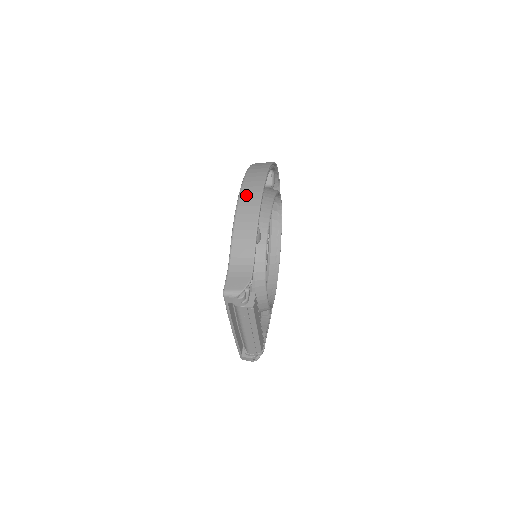
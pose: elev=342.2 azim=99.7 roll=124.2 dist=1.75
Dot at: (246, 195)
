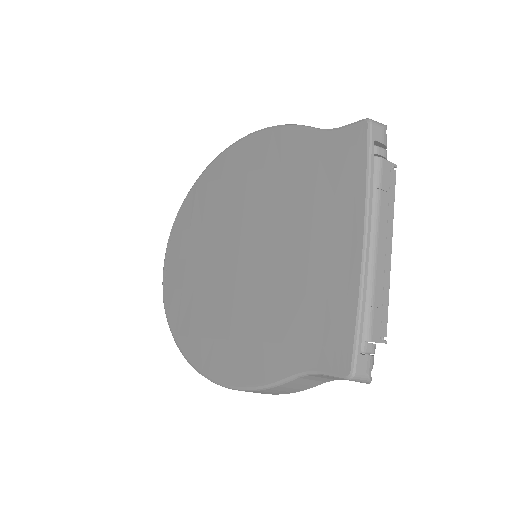
Dot at: occluded
